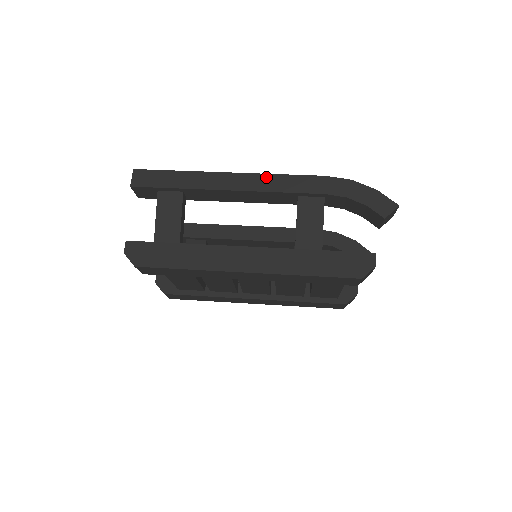
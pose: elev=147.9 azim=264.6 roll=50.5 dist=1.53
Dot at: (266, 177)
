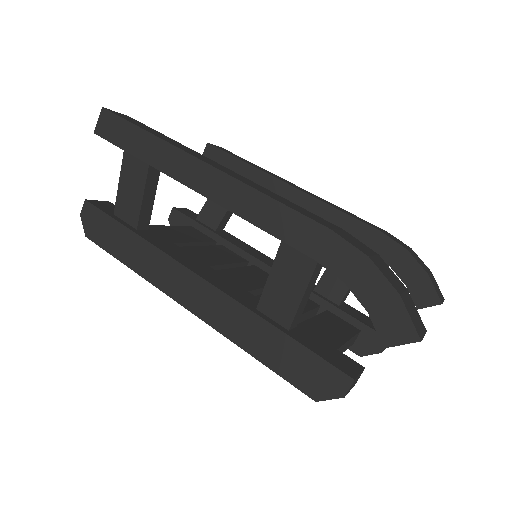
Dot at: (246, 191)
